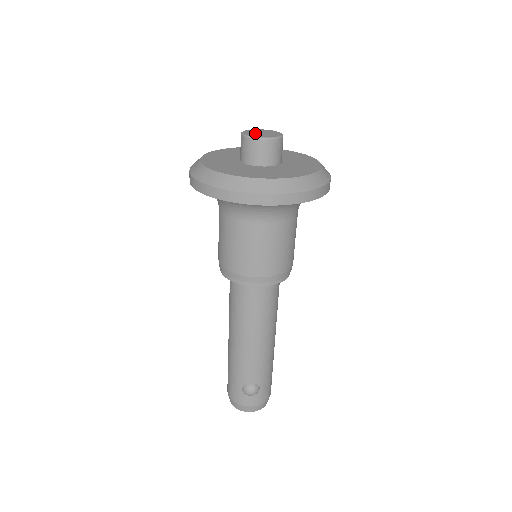
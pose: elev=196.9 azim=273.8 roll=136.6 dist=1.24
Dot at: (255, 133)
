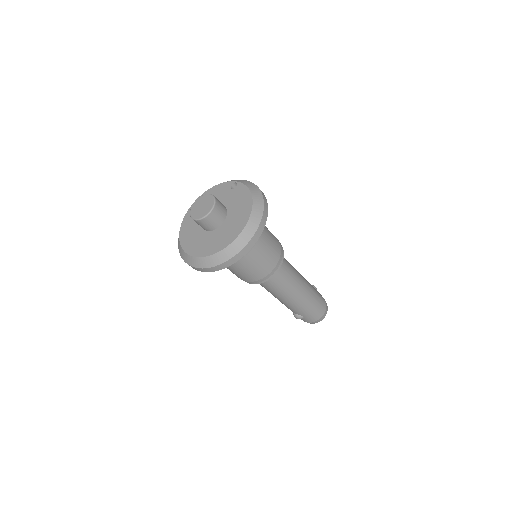
Dot at: (197, 207)
